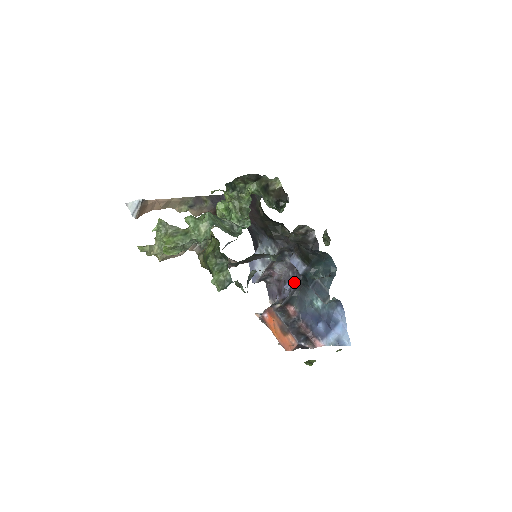
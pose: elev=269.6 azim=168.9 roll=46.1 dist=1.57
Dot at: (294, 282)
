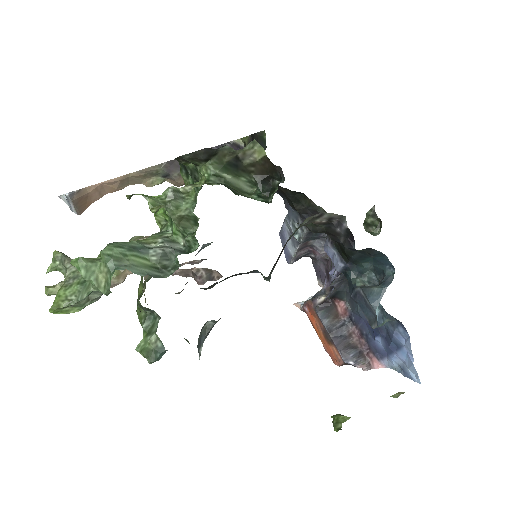
Dot at: occluded
